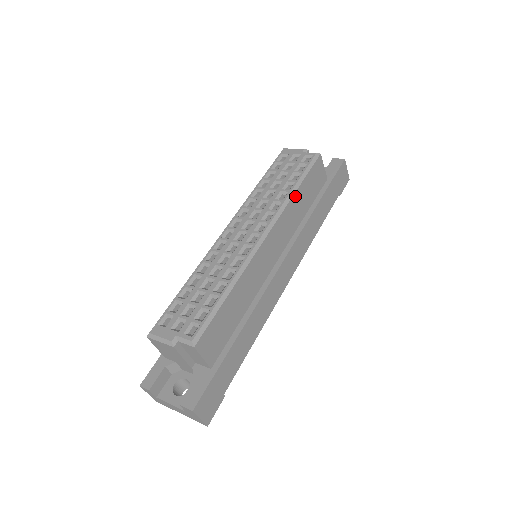
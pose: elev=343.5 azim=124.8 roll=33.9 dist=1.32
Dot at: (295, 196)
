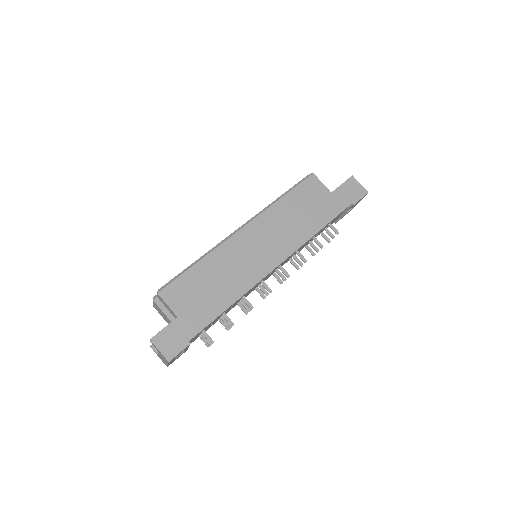
Dot at: (279, 203)
